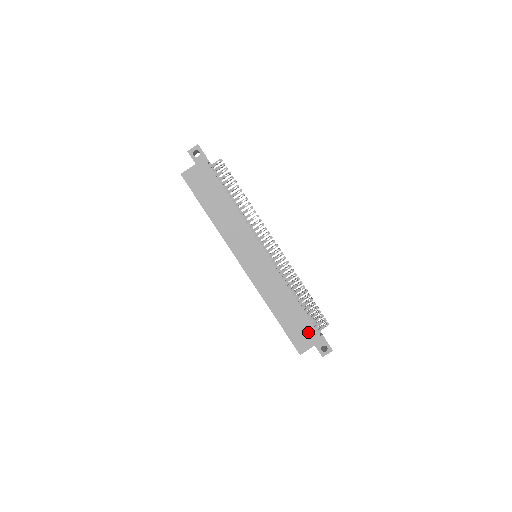
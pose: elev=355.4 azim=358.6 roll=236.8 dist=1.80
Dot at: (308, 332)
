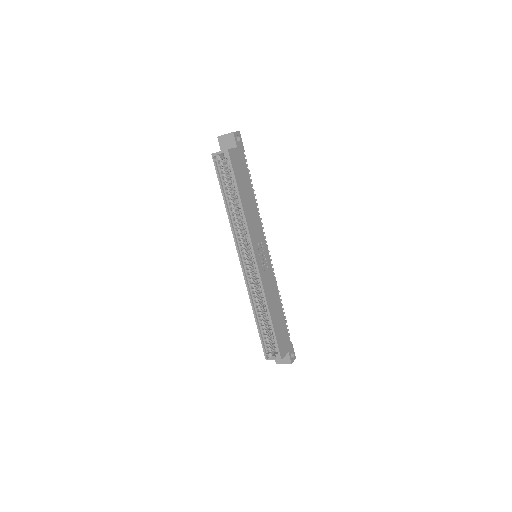
Dot at: (286, 338)
